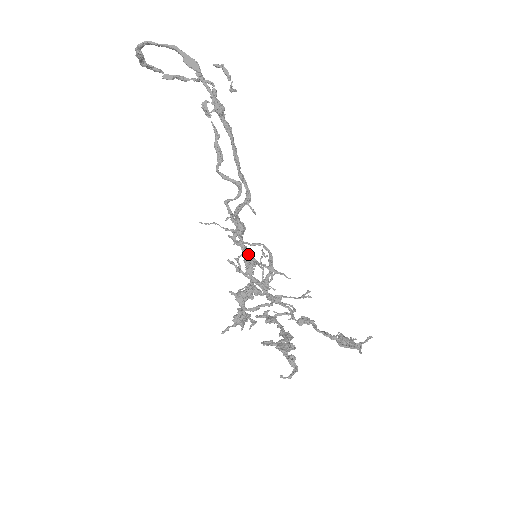
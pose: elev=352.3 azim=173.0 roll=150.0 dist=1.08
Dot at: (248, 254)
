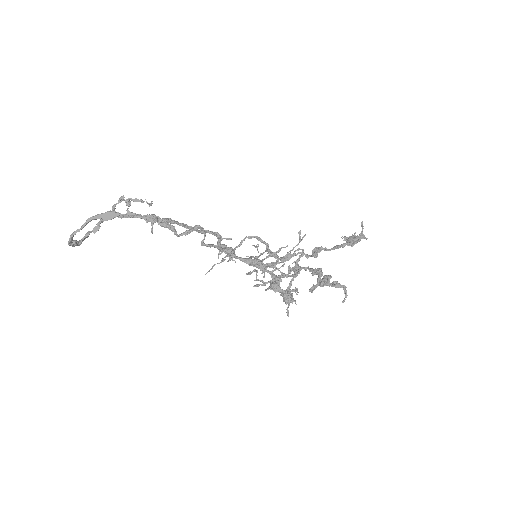
Dot at: (252, 261)
